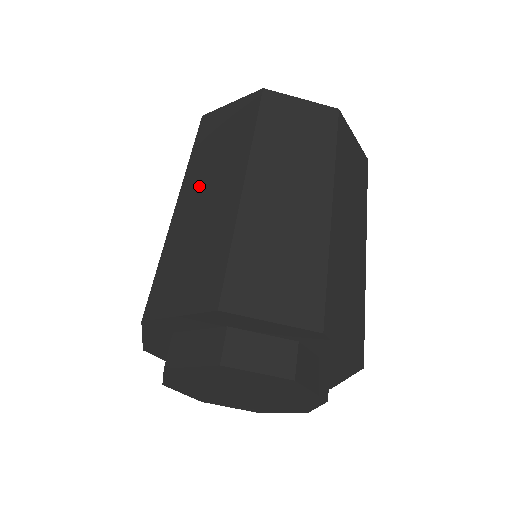
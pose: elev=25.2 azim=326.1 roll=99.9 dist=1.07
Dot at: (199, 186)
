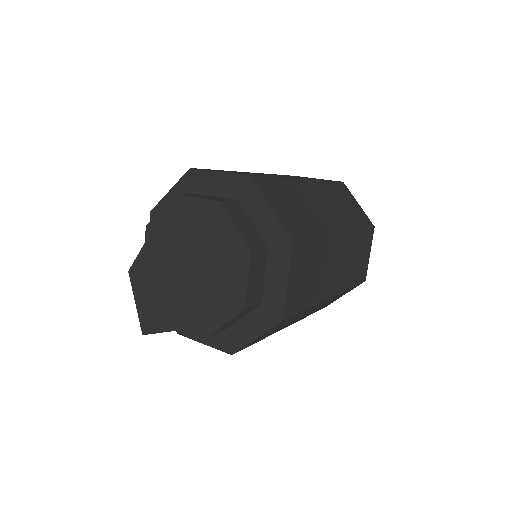
Dot at: occluded
